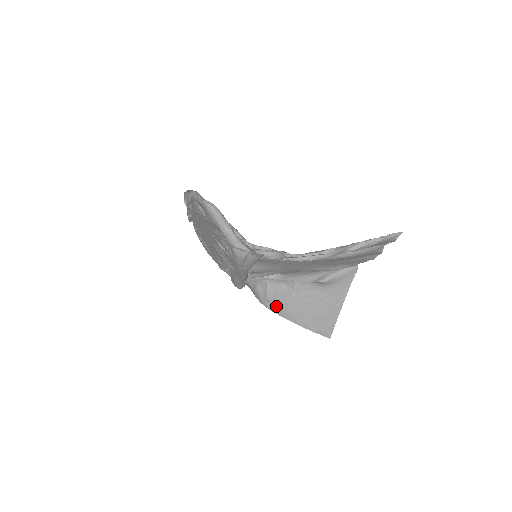
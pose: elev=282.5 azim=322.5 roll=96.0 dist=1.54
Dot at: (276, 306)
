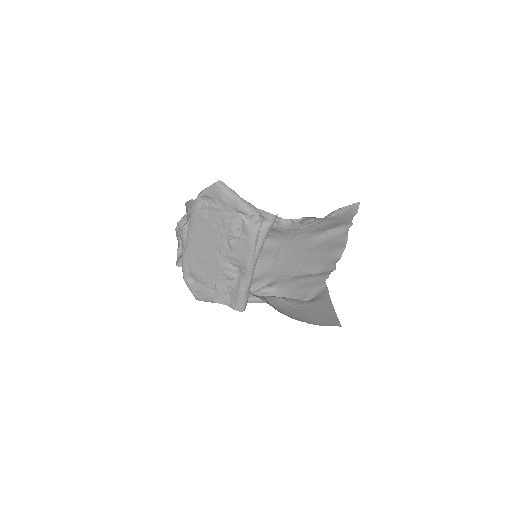
Dot at: (283, 312)
